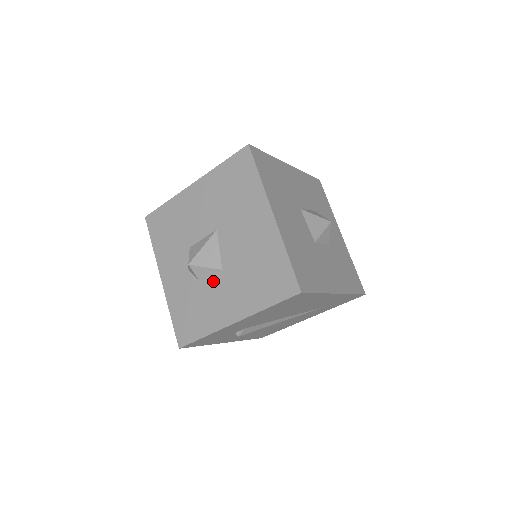
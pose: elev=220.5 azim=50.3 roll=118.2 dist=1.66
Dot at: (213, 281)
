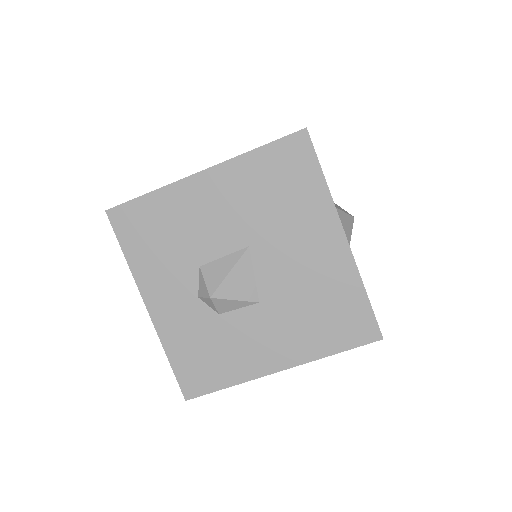
Dot at: (244, 316)
